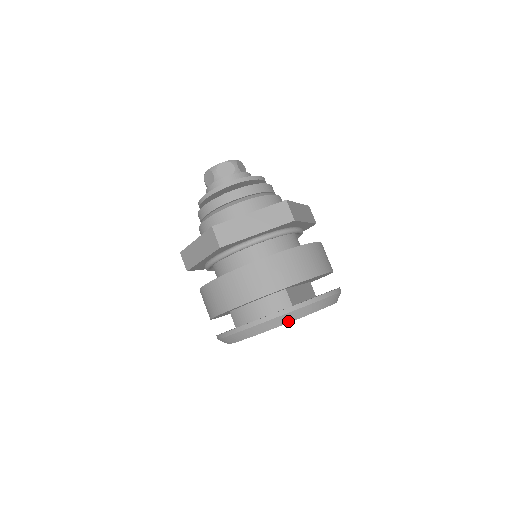
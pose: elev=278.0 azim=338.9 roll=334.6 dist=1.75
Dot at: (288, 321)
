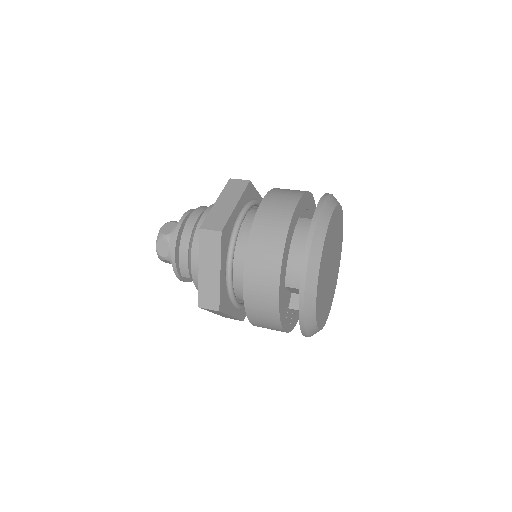
Dot at: (328, 220)
